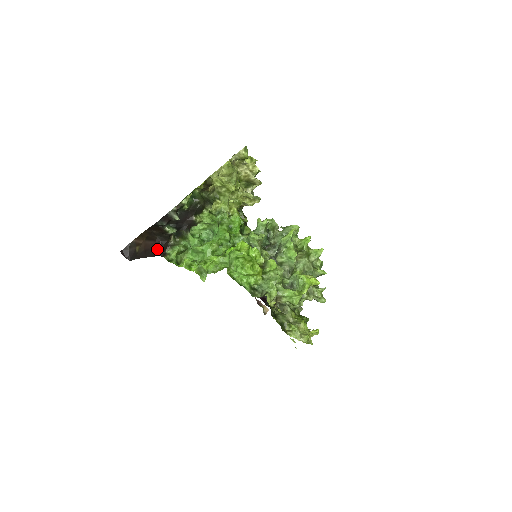
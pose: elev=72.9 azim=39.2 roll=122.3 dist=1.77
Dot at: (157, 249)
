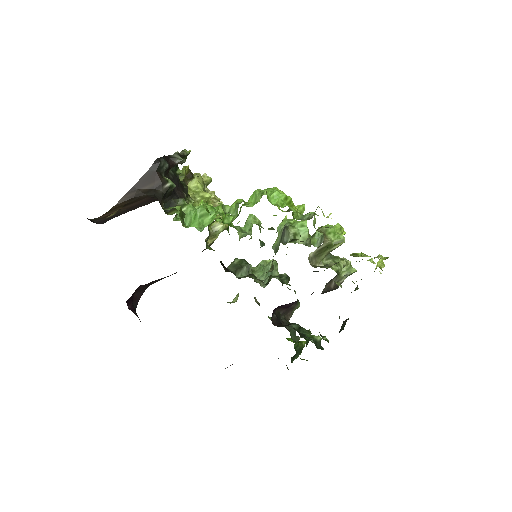
Dot at: (154, 198)
